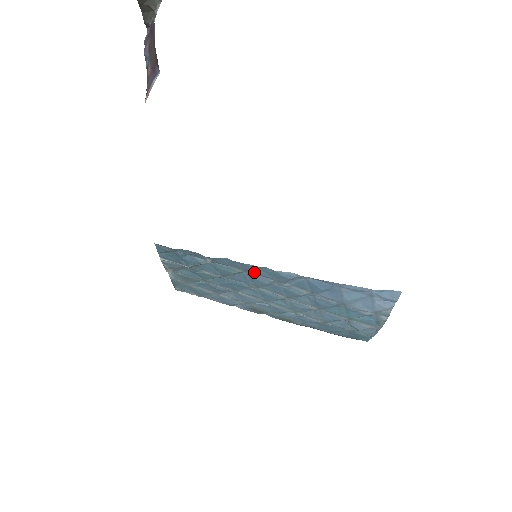
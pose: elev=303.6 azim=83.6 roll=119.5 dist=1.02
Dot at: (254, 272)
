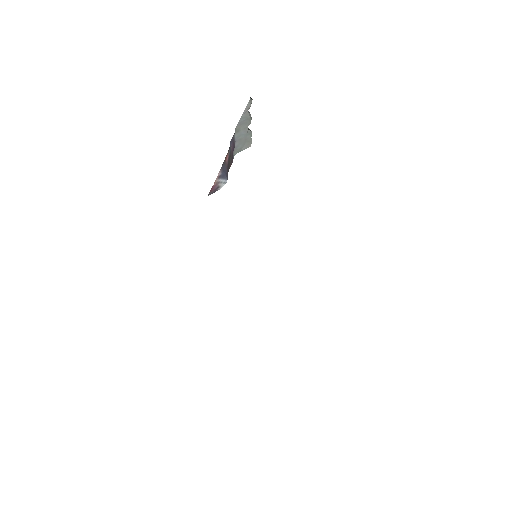
Dot at: occluded
